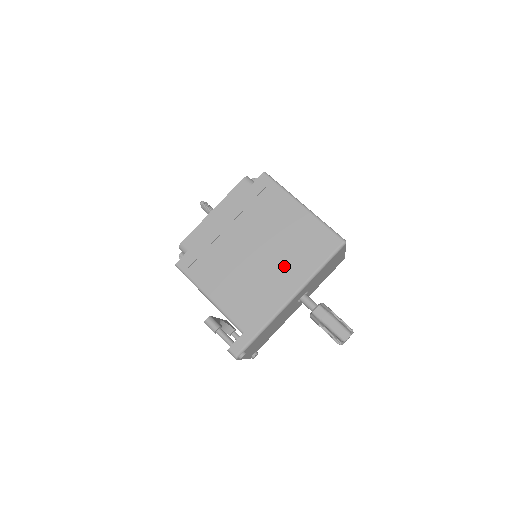
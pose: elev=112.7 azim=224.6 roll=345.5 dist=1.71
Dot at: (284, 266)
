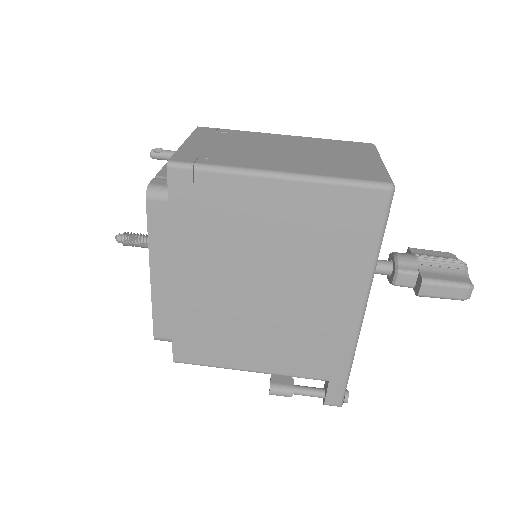
Dot at: (320, 281)
